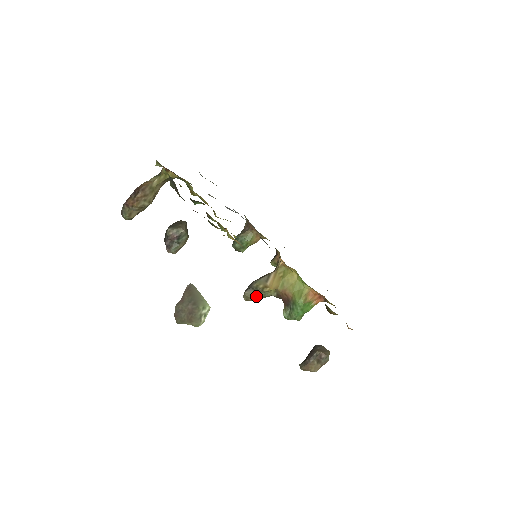
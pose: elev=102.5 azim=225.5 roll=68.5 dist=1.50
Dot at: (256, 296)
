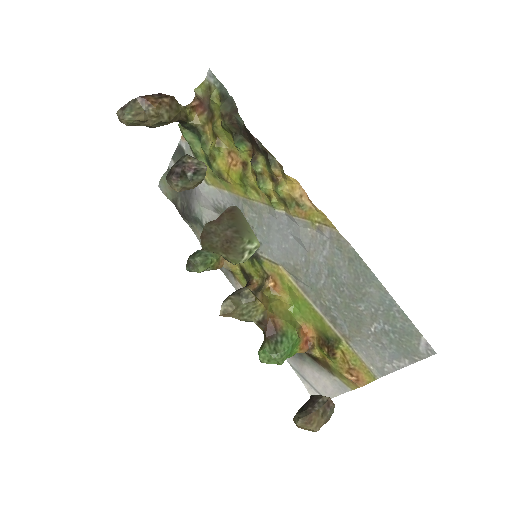
Dot at: (240, 309)
